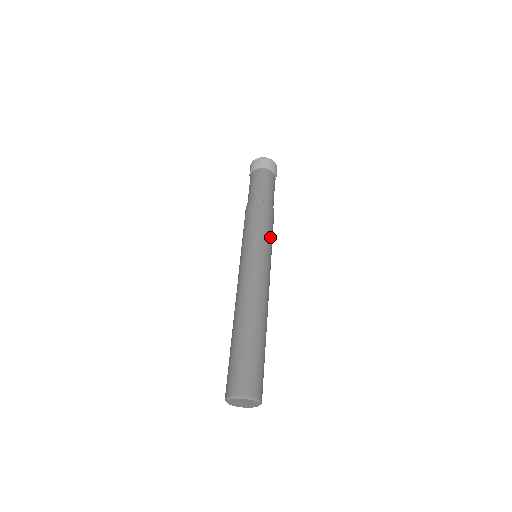
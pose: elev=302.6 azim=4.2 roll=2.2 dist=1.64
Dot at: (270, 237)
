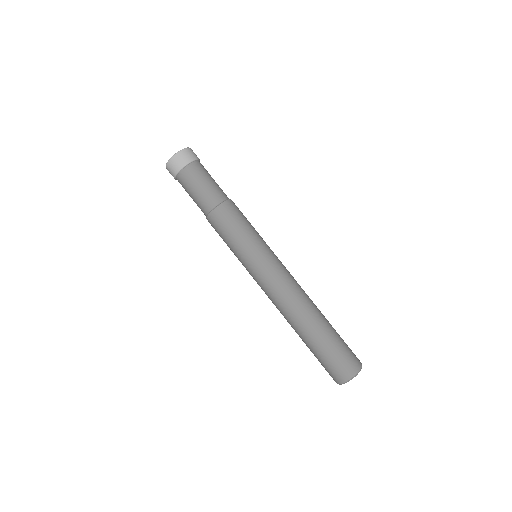
Dot at: (246, 238)
